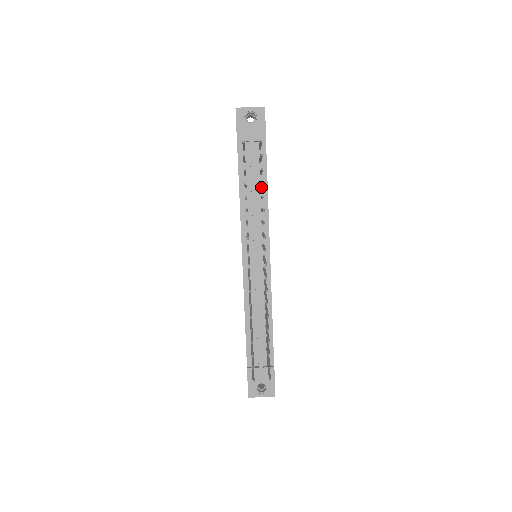
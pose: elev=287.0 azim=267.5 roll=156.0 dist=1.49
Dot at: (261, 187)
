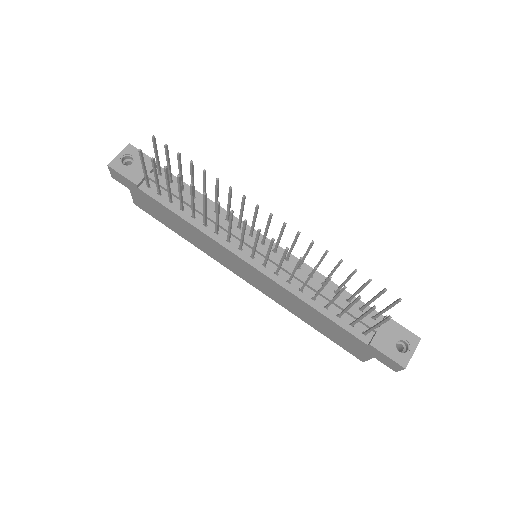
Dot at: (195, 198)
